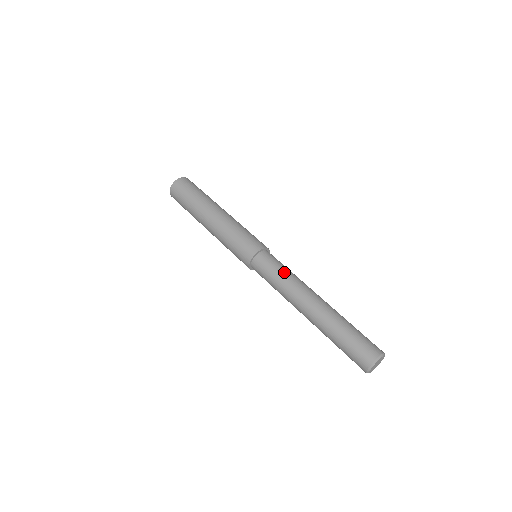
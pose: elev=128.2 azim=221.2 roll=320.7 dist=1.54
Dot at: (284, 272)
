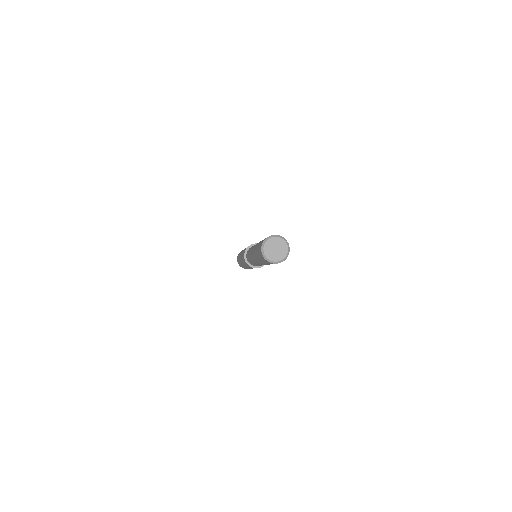
Dot at: (252, 246)
